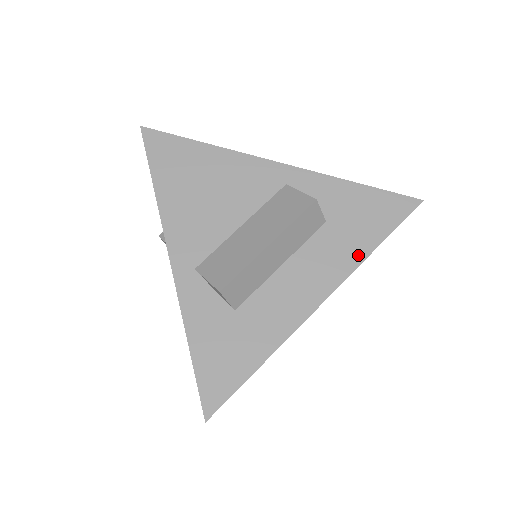
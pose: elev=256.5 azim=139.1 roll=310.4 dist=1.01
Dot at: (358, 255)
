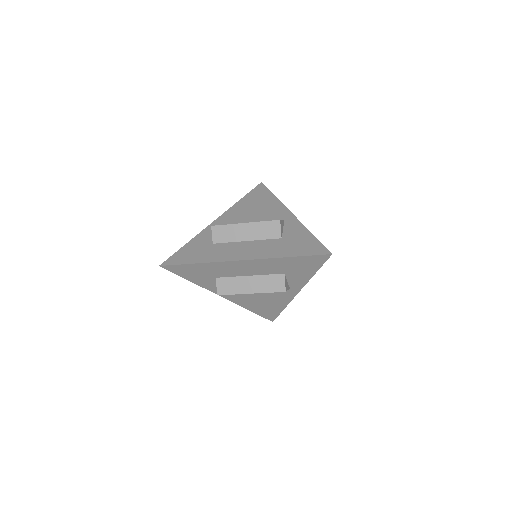
Dot at: (278, 255)
